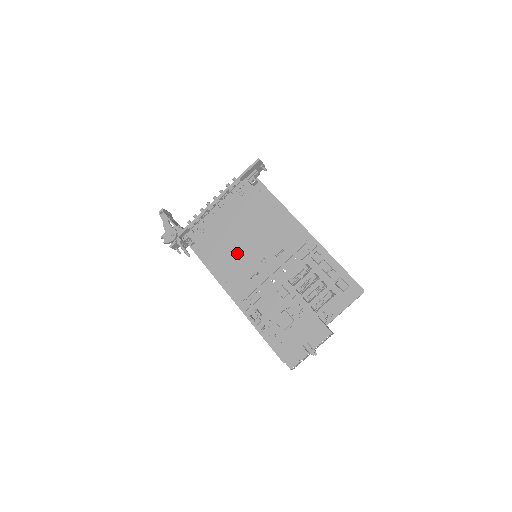
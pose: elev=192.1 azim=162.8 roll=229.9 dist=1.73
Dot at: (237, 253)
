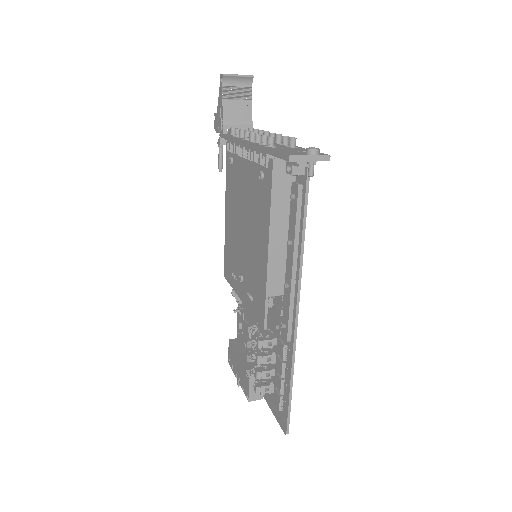
Dot at: (236, 234)
